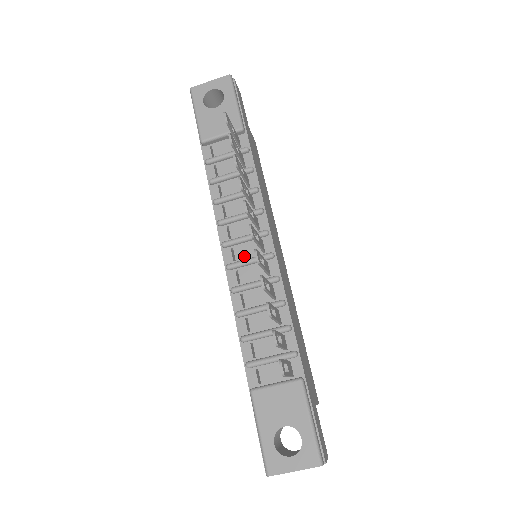
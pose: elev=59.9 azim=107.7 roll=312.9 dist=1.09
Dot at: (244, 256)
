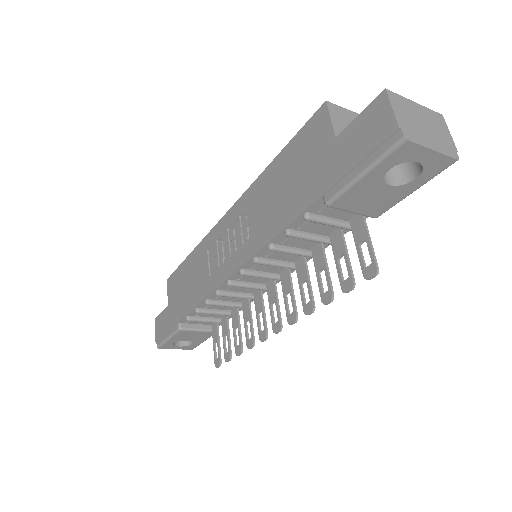
Dot at: (249, 280)
